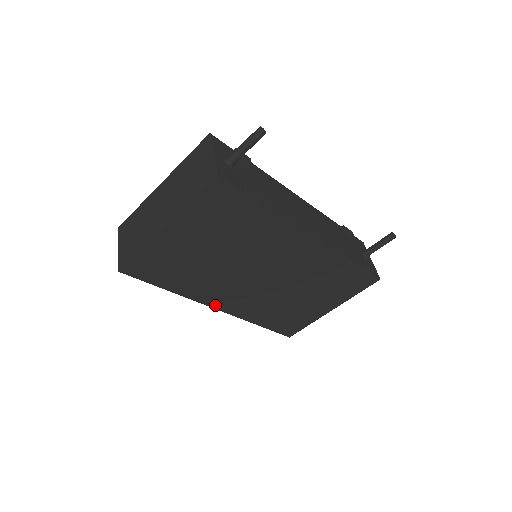
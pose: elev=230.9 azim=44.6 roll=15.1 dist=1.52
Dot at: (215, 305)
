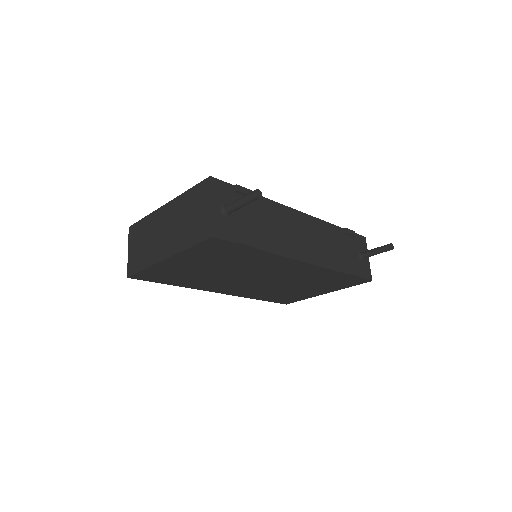
Dot at: (217, 291)
